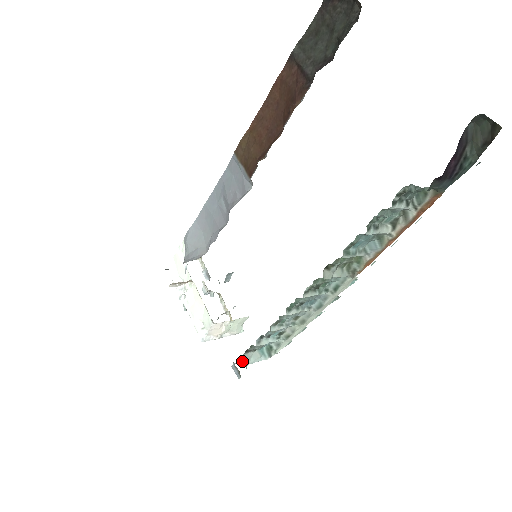
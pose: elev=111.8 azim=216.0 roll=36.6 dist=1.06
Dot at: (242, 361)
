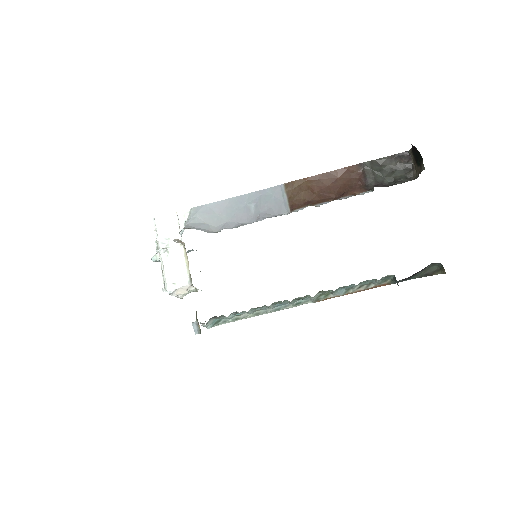
Dot at: occluded
